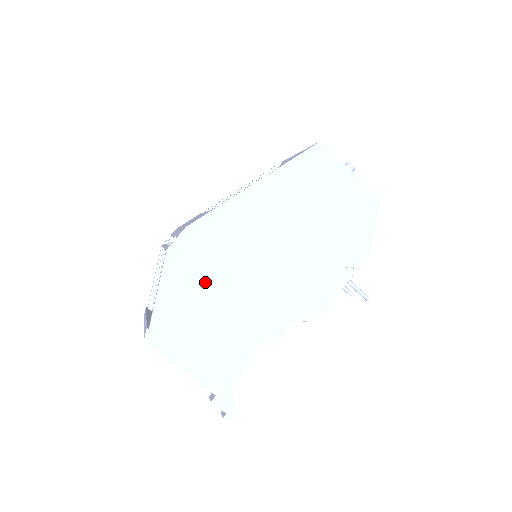
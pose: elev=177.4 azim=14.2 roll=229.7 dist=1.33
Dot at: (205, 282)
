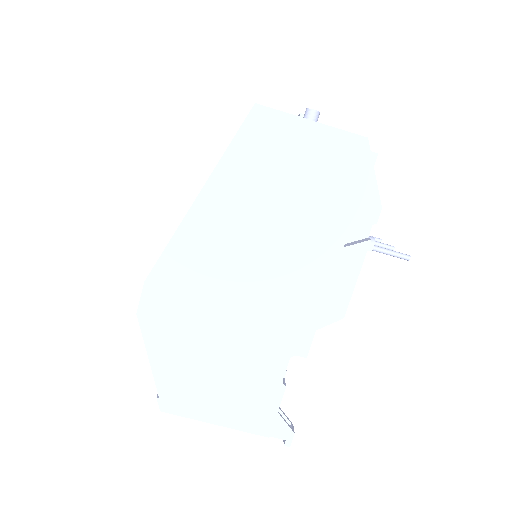
Dot at: (194, 330)
